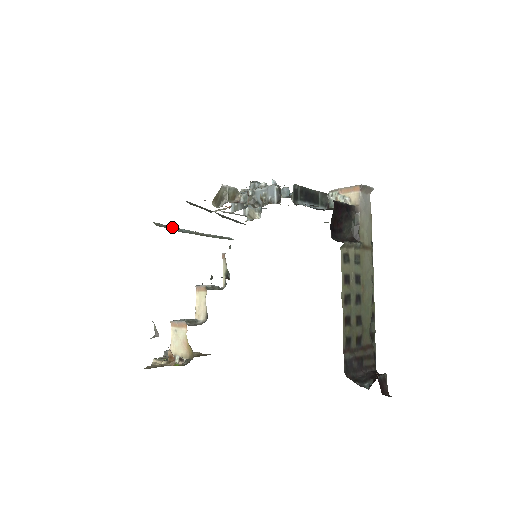
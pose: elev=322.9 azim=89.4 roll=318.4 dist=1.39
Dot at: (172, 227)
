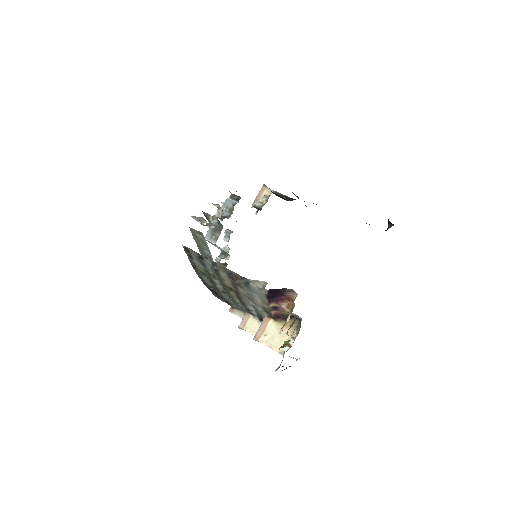
Dot at: occluded
